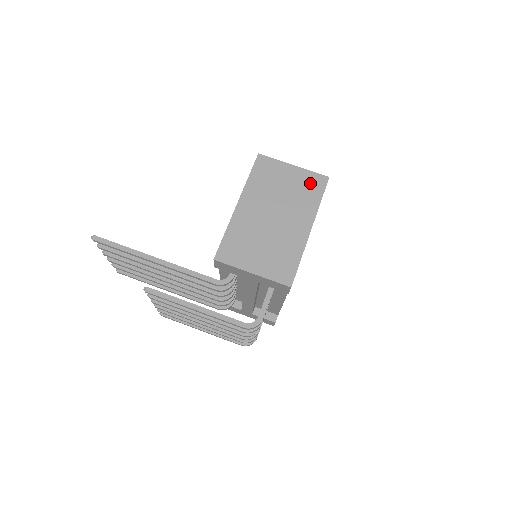
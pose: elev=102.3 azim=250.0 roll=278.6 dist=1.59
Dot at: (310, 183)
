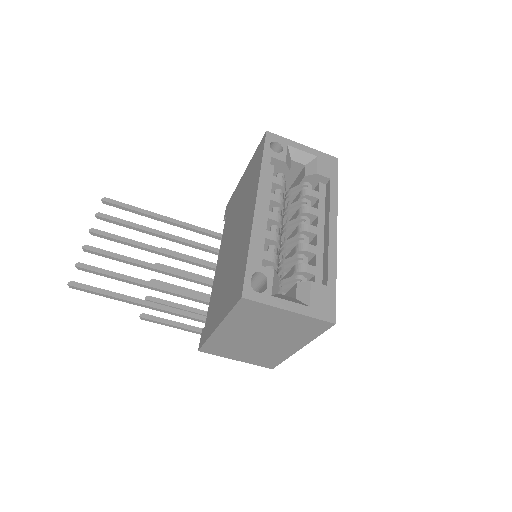
Dot at: (308, 325)
